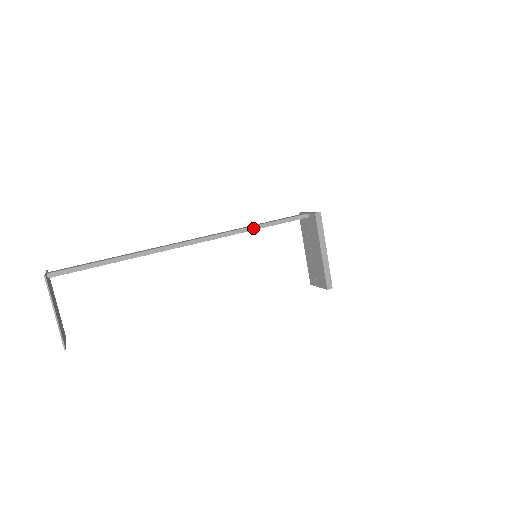
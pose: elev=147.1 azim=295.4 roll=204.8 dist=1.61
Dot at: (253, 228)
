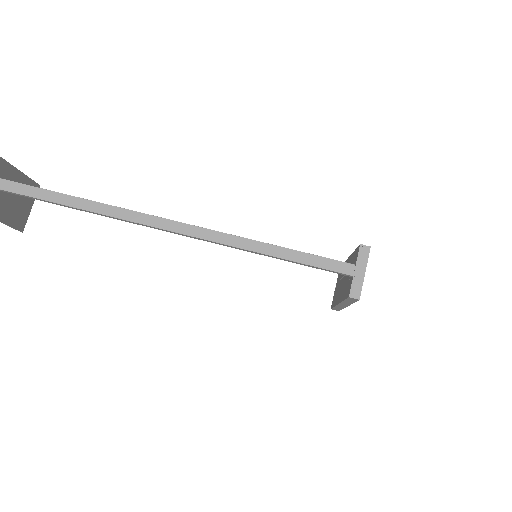
Dot at: (255, 252)
